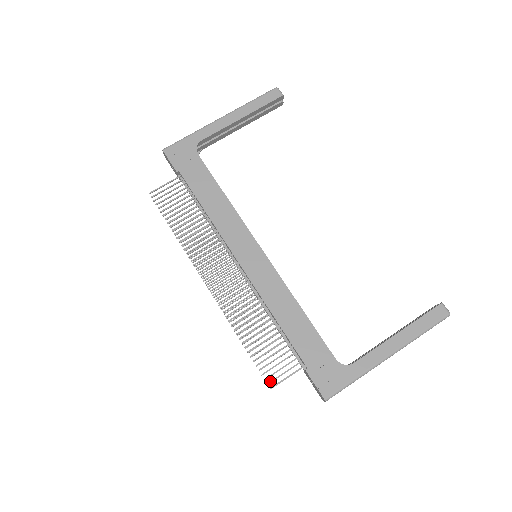
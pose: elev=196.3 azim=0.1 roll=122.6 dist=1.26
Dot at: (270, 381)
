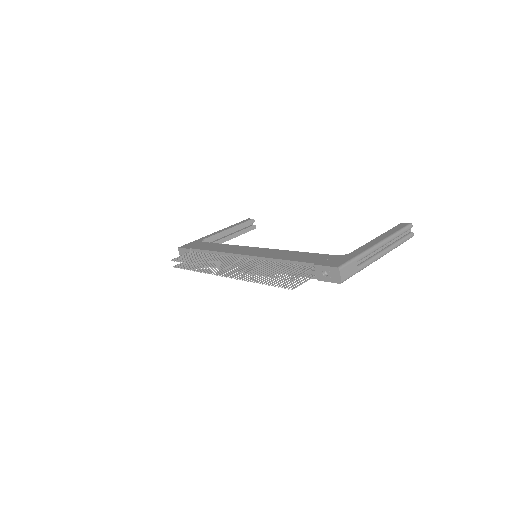
Dot at: occluded
